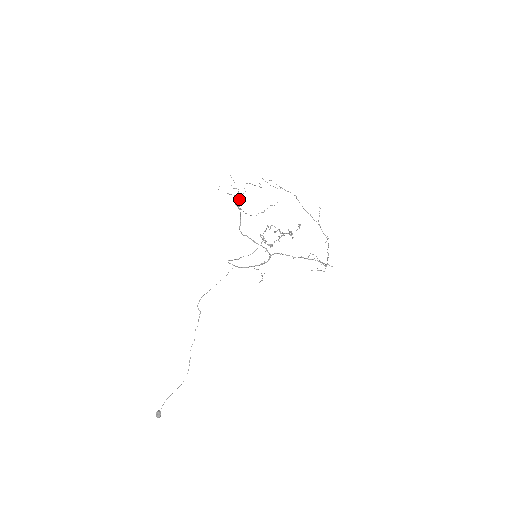
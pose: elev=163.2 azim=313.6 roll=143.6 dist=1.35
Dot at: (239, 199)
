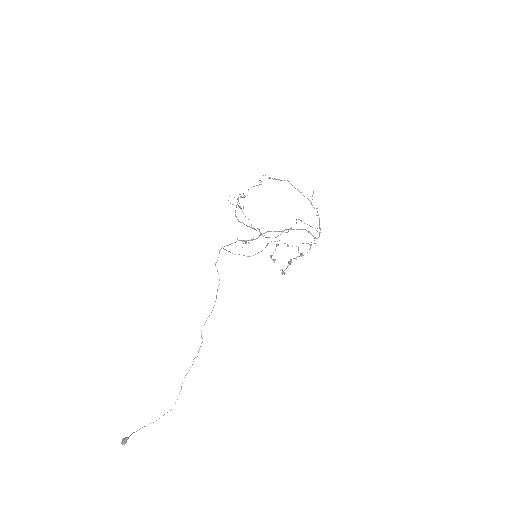
Dot at: (241, 197)
